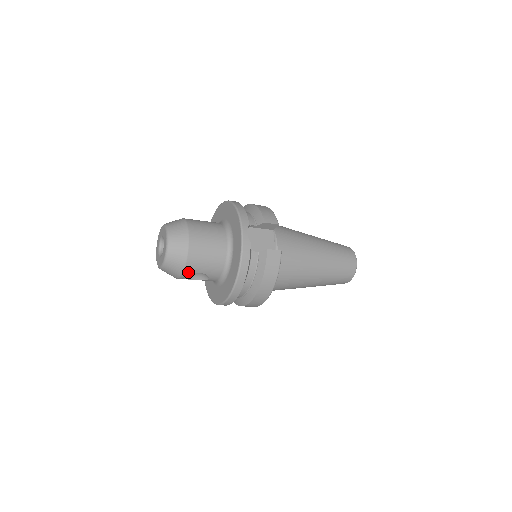
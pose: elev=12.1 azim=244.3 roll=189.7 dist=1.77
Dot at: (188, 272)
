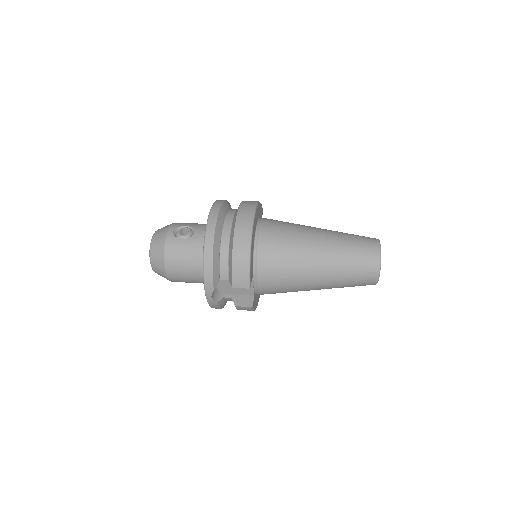
Dot at: occluded
